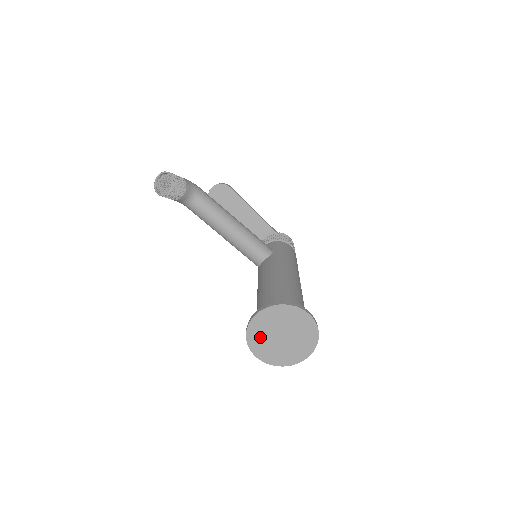
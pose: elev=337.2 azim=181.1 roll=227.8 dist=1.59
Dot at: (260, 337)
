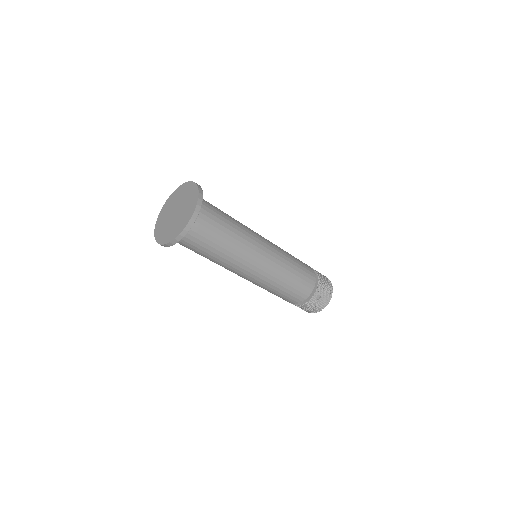
Dot at: (163, 221)
